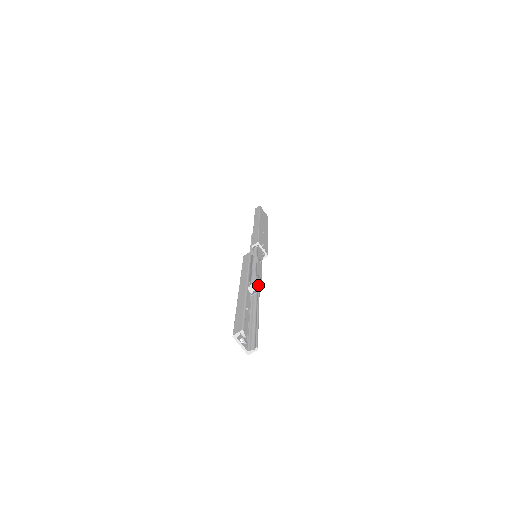
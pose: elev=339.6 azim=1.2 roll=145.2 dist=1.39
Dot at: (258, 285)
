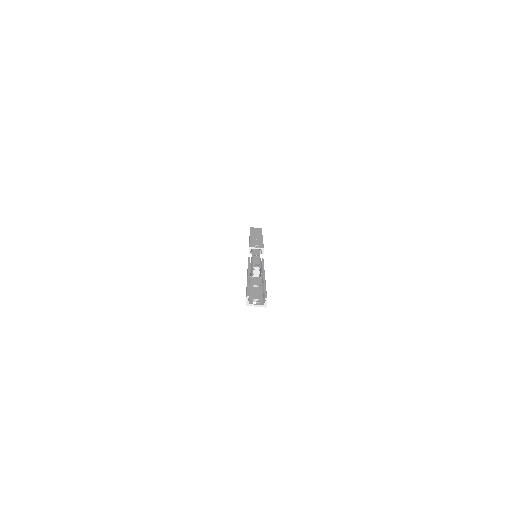
Dot at: (257, 268)
